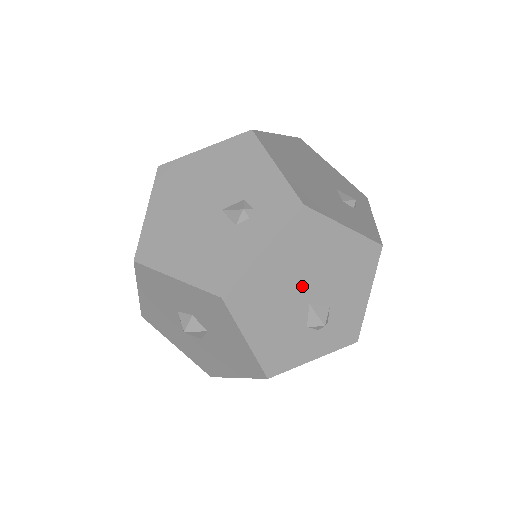
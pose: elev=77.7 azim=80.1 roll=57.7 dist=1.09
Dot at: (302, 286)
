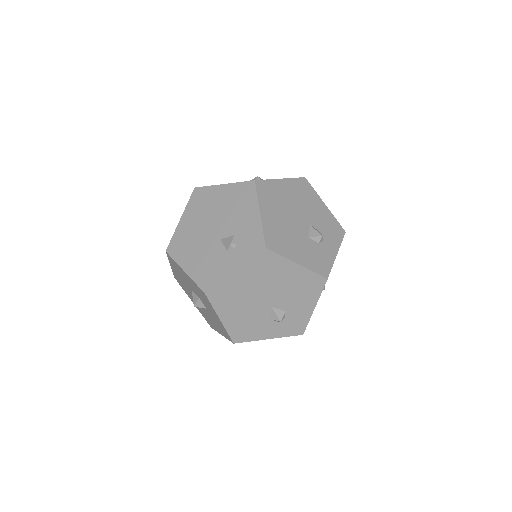
Dot at: occluded
